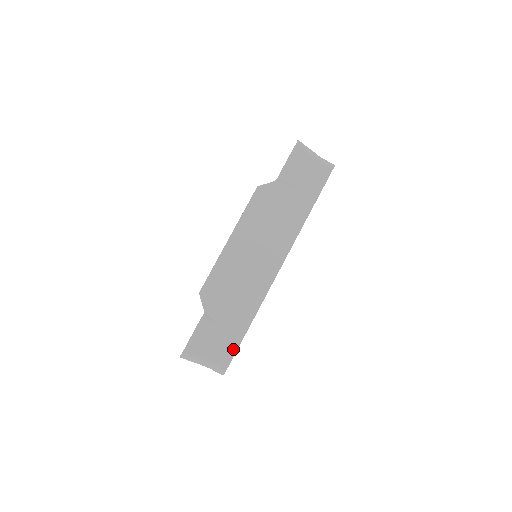
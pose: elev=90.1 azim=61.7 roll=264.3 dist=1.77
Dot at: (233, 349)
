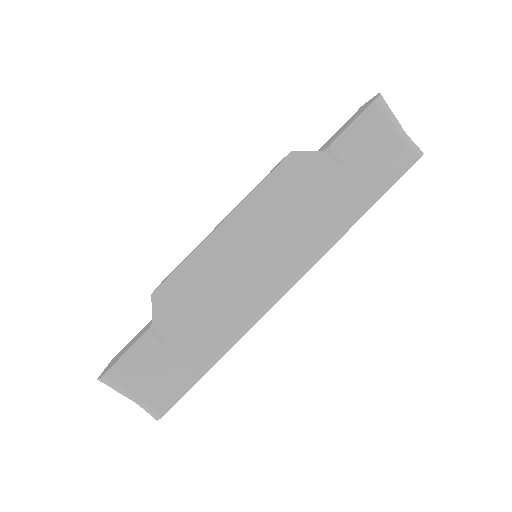
Dot at: (181, 390)
